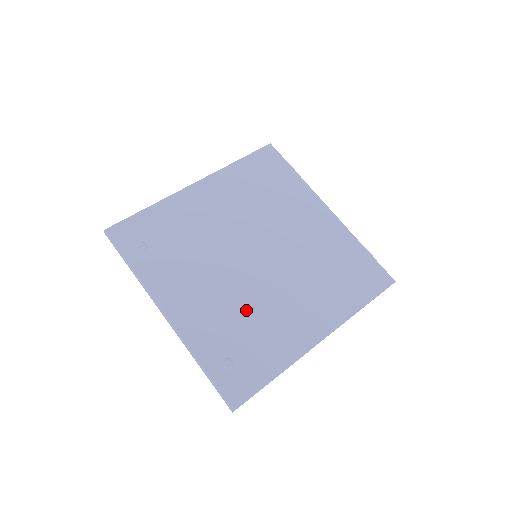
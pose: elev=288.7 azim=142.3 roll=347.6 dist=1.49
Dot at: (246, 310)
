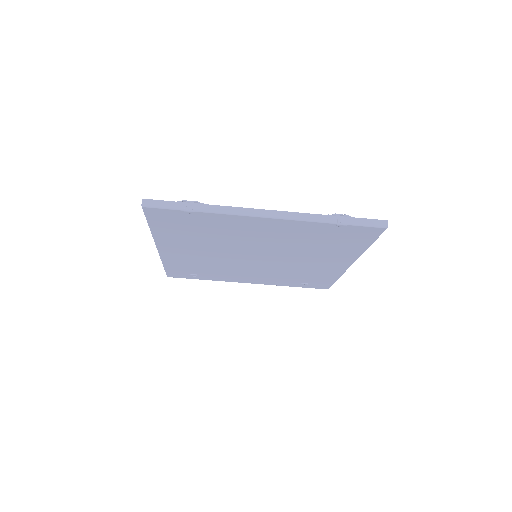
Dot at: (286, 272)
